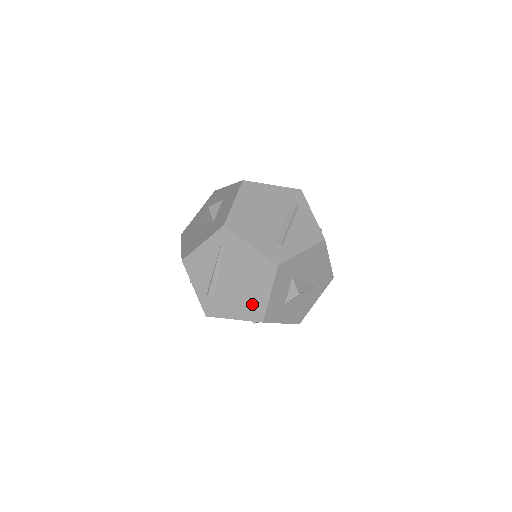
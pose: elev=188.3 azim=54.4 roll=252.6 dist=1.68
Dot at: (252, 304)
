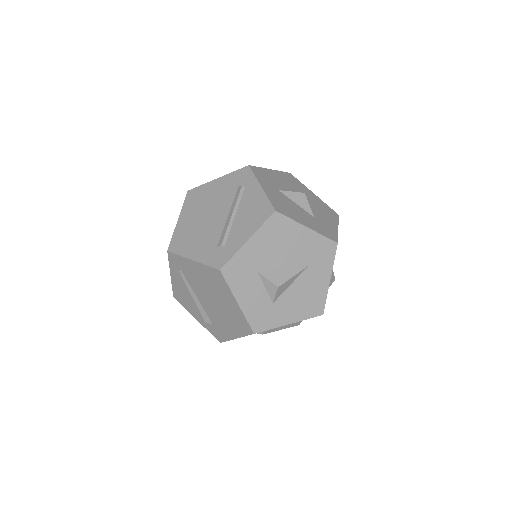
Dot at: (234, 318)
